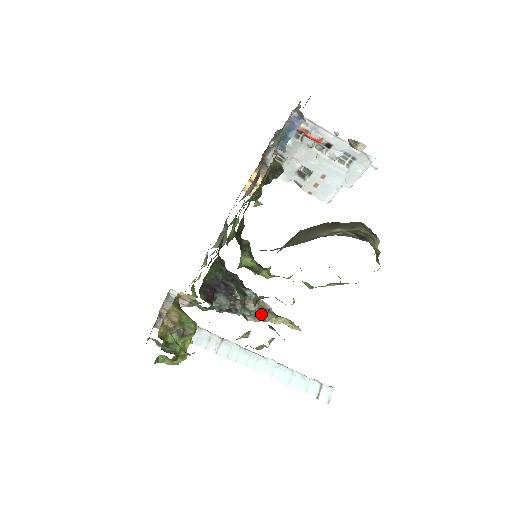
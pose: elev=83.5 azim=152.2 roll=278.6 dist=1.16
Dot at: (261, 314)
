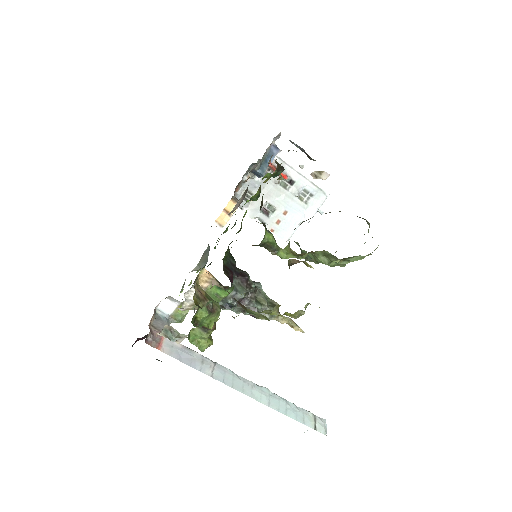
Dot at: (270, 309)
